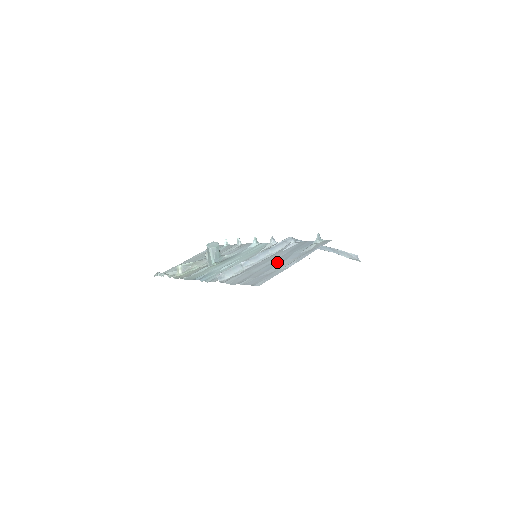
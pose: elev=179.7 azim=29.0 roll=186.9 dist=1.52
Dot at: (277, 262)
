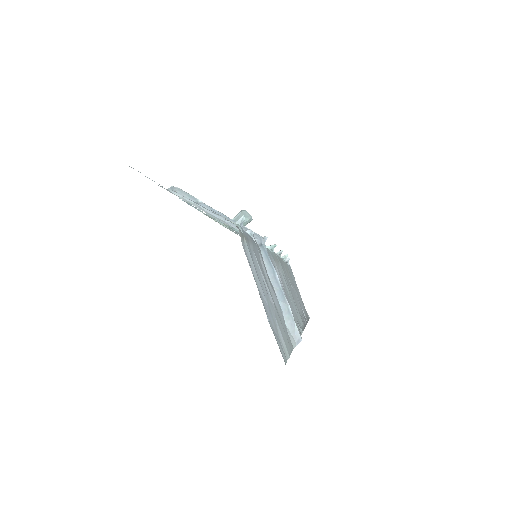
Dot at: occluded
